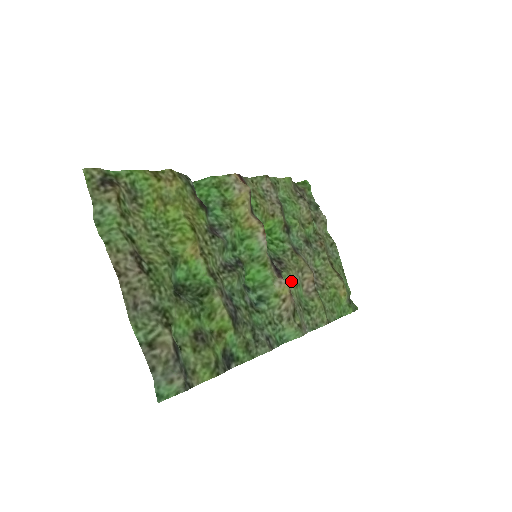
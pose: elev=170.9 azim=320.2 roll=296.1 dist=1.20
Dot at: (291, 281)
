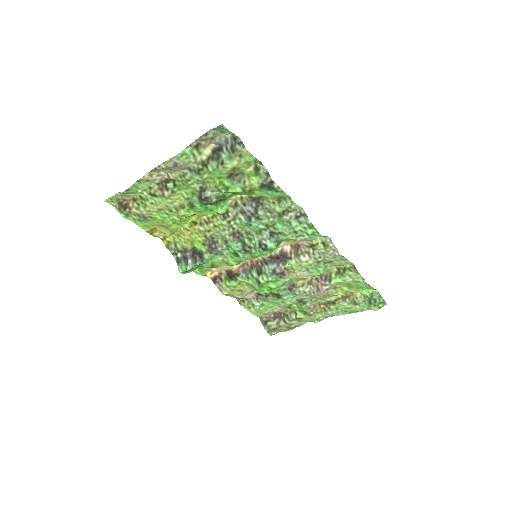
Dot at: (299, 267)
